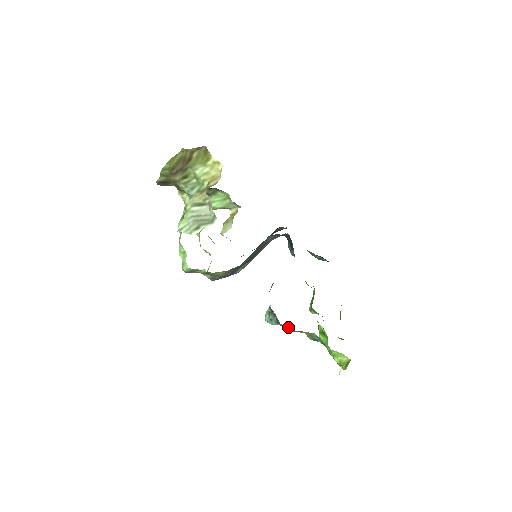
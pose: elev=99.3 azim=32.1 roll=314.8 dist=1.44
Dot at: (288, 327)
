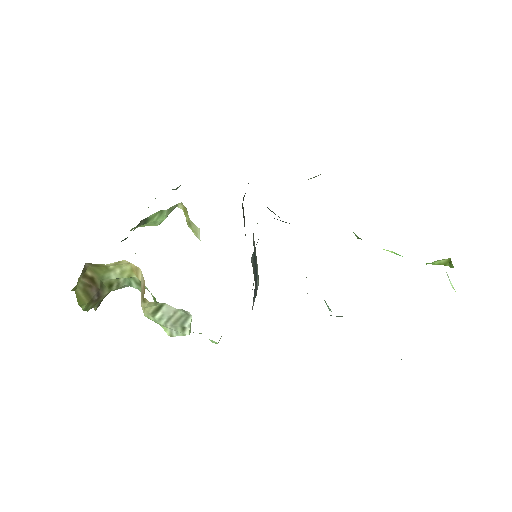
Dot at: occluded
